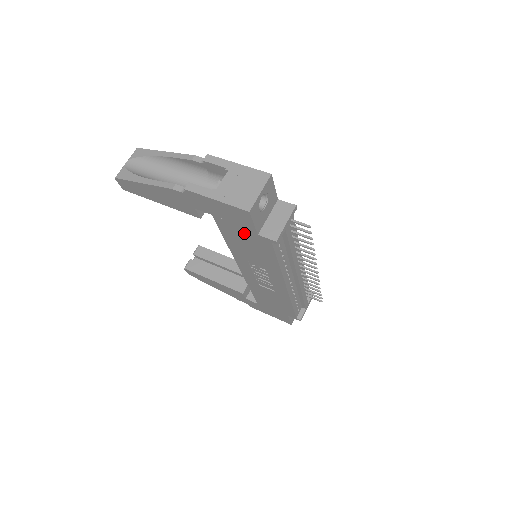
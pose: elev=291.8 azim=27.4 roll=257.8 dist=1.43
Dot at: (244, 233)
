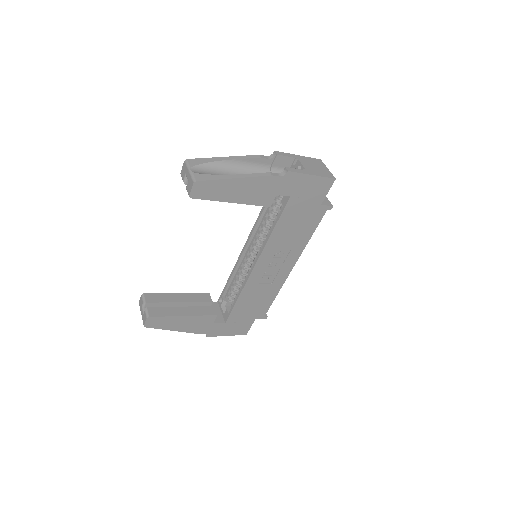
Dot at: (307, 208)
